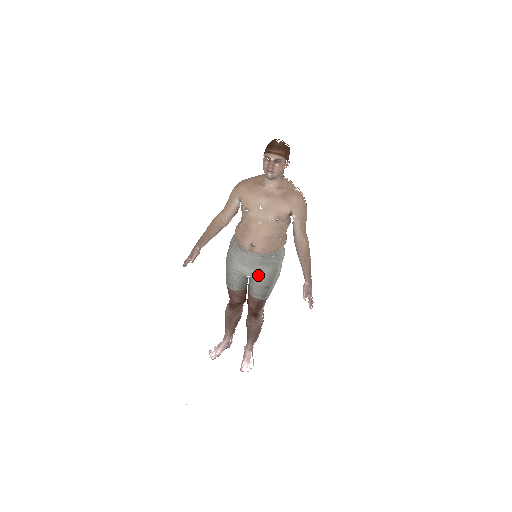
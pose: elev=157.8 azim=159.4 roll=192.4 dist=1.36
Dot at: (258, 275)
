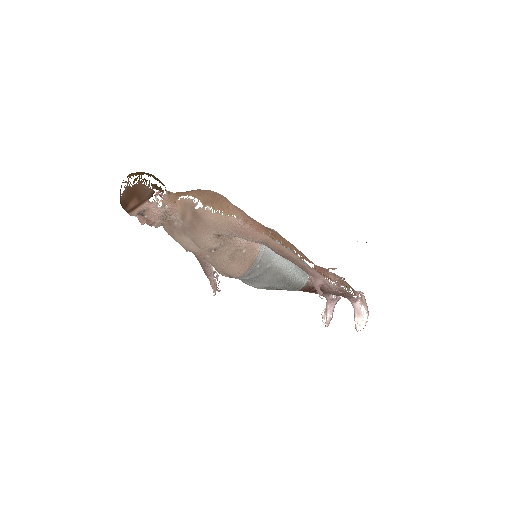
Dot at: (266, 285)
